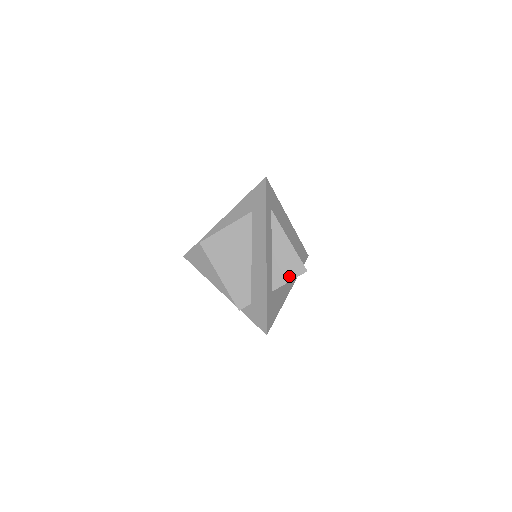
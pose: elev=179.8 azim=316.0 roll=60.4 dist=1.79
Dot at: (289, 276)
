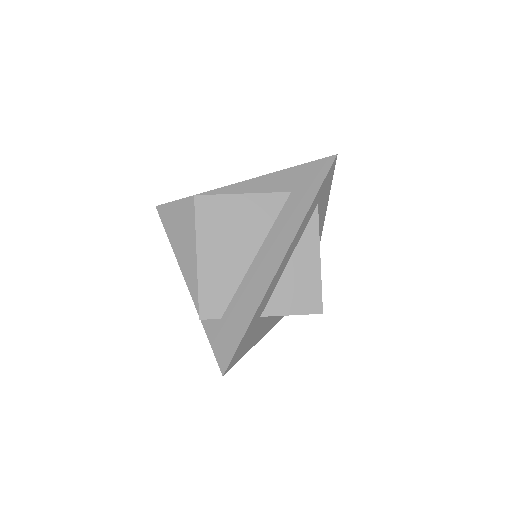
Dot at: (294, 307)
